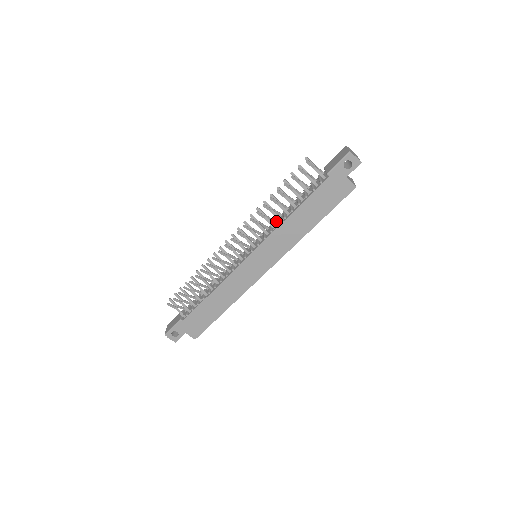
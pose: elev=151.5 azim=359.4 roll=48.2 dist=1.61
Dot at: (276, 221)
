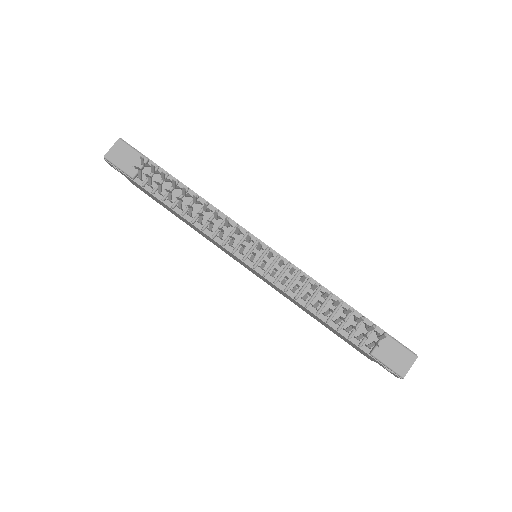
Dot at: (304, 281)
